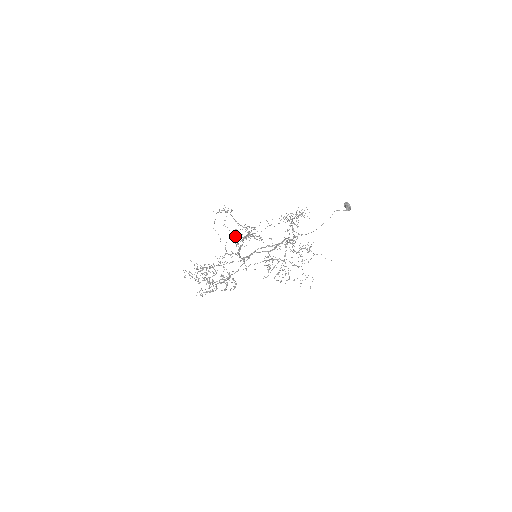
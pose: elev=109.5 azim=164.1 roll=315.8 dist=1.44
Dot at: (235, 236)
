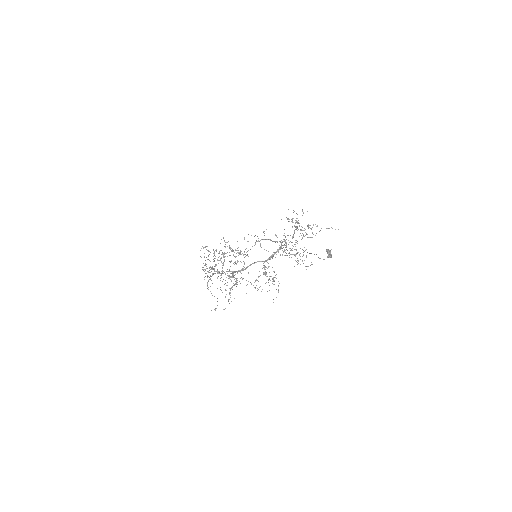
Dot at: occluded
